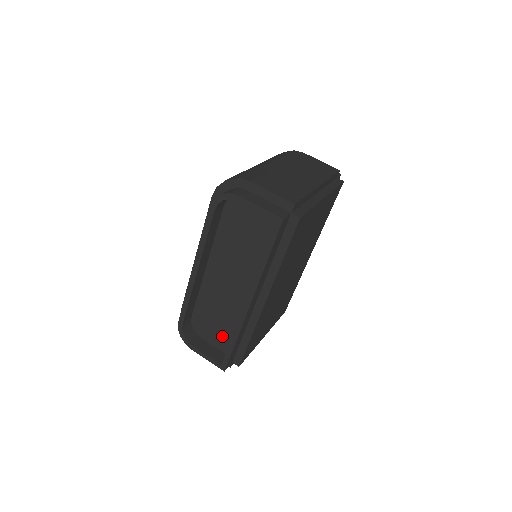
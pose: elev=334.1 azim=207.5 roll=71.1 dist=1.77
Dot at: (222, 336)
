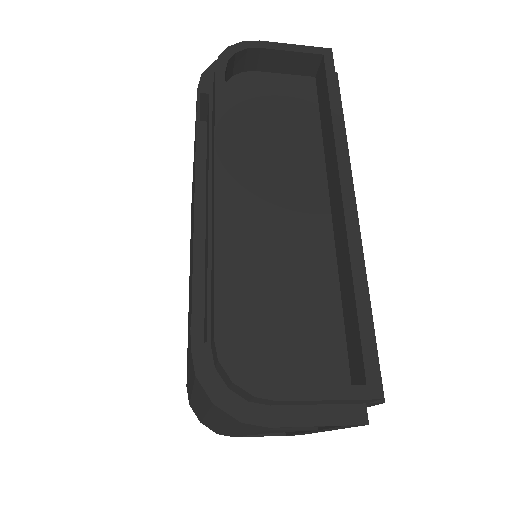
Dot at: (314, 345)
